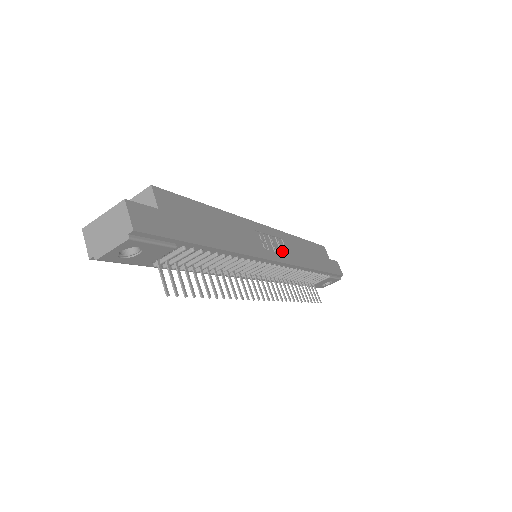
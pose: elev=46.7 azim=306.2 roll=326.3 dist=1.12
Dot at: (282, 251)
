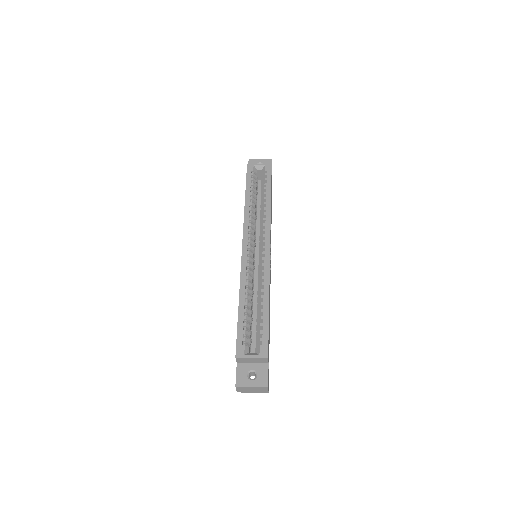
Dot at: occluded
